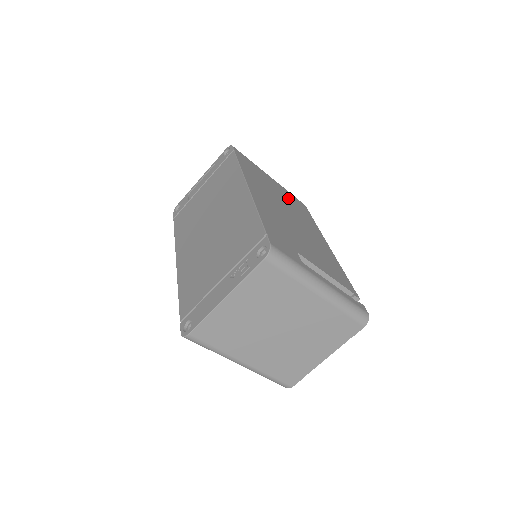
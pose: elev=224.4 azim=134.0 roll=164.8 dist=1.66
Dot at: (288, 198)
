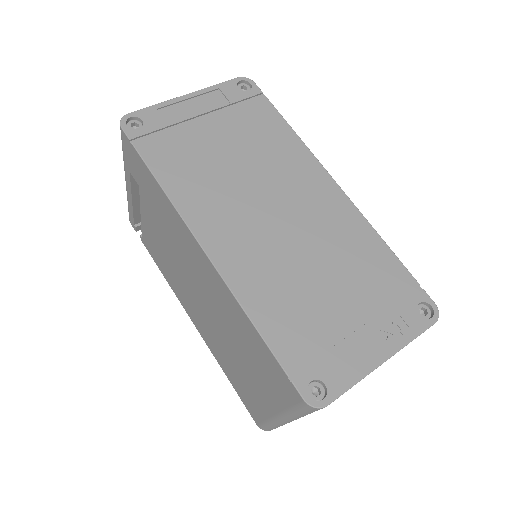
Dot at: occluded
